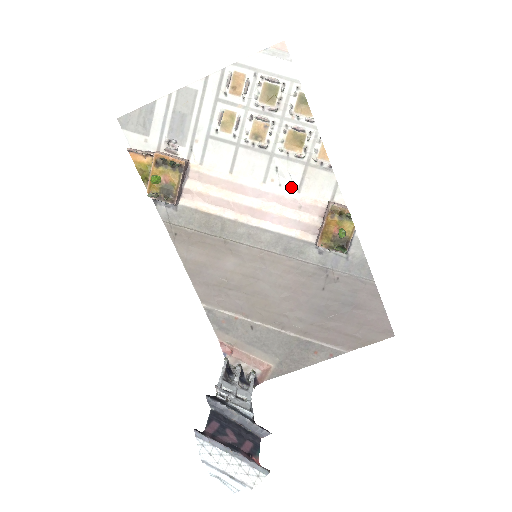
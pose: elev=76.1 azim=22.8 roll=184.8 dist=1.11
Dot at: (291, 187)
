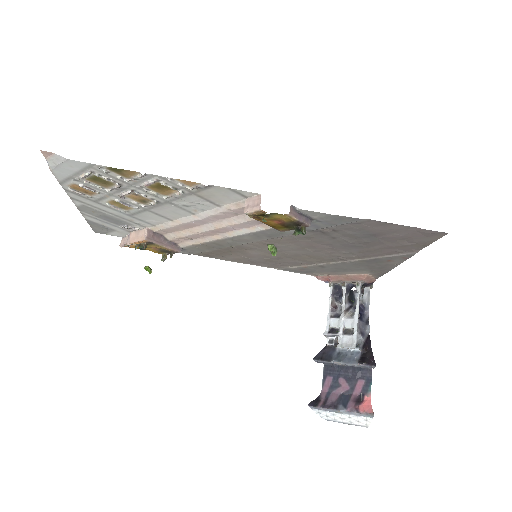
Dot at: (210, 207)
